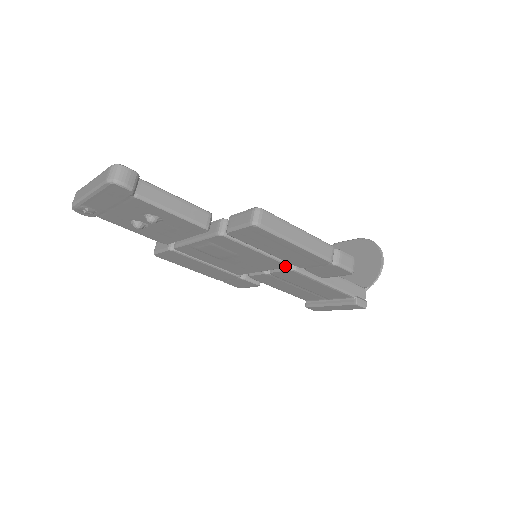
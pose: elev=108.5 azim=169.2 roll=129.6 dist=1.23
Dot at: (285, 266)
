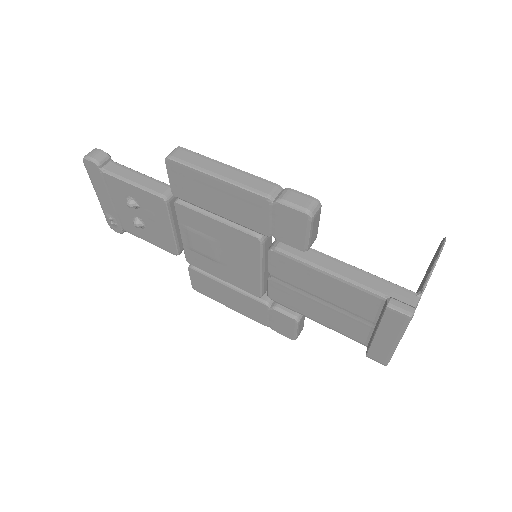
Dot at: (258, 241)
